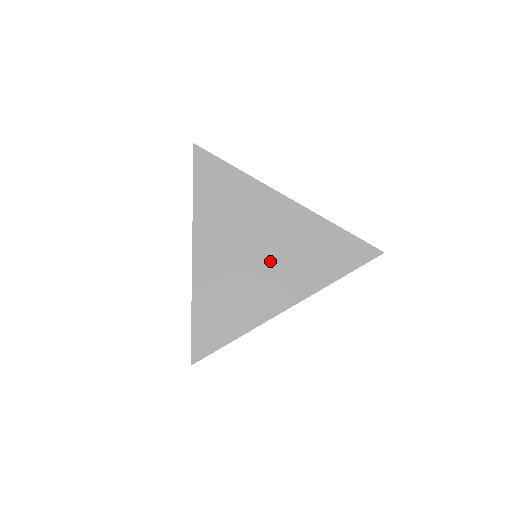
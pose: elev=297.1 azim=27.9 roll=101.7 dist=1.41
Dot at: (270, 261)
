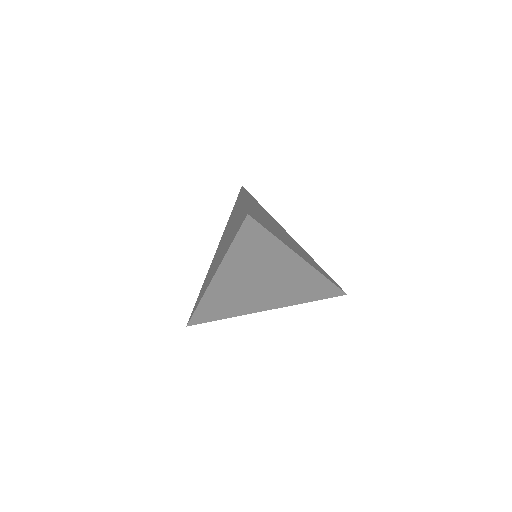
Dot at: (268, 289)
